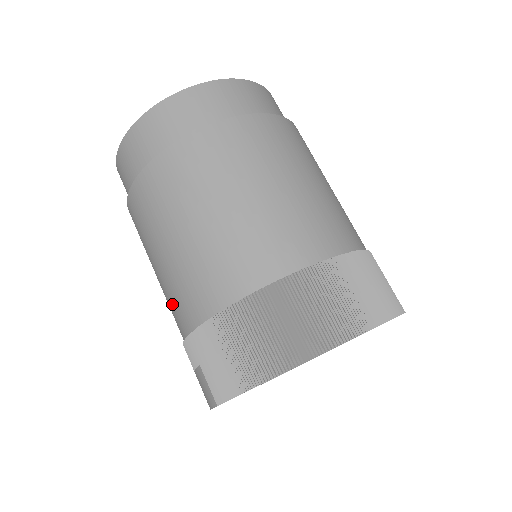
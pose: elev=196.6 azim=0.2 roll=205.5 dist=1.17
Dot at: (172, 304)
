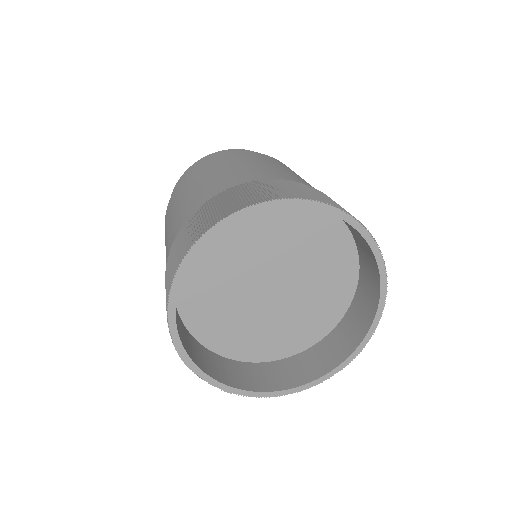
Dot at: occluded
